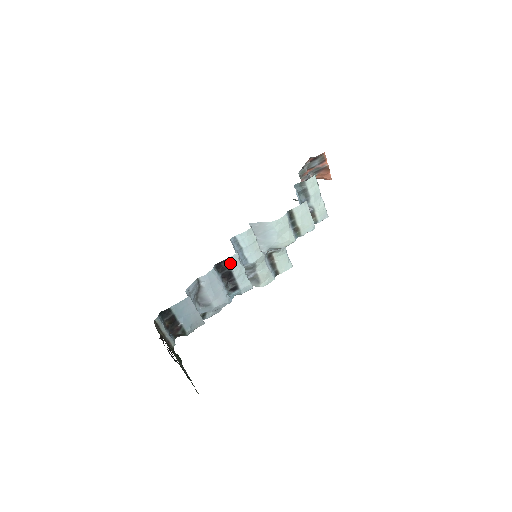
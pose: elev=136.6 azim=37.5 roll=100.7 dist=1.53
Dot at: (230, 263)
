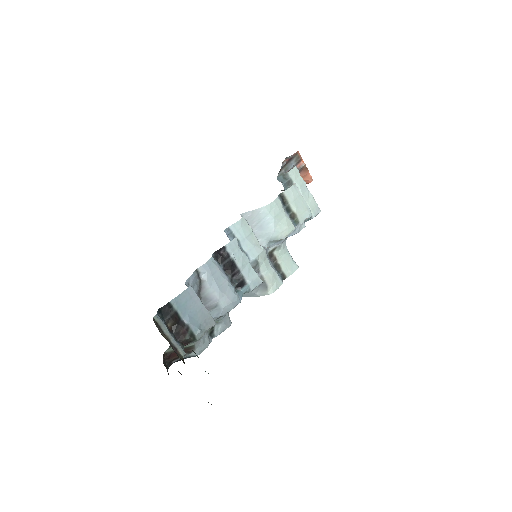
Dot at: (230, 251)
